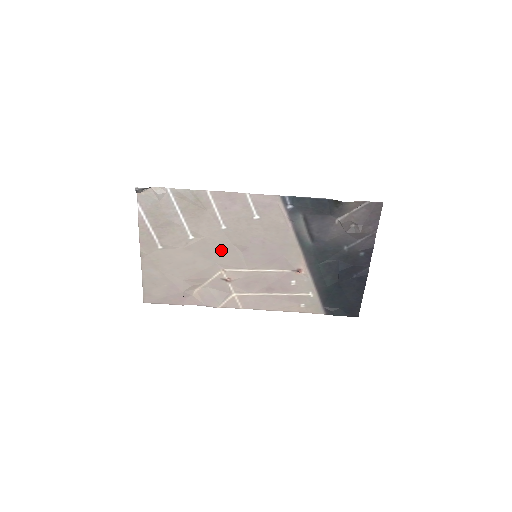
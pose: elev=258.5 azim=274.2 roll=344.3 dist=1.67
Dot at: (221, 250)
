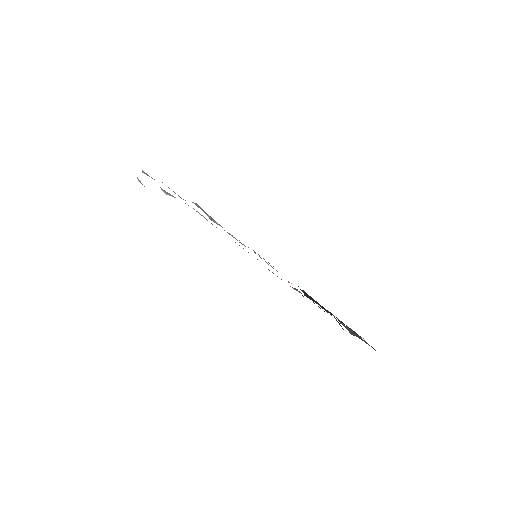
Dot at: occluded
